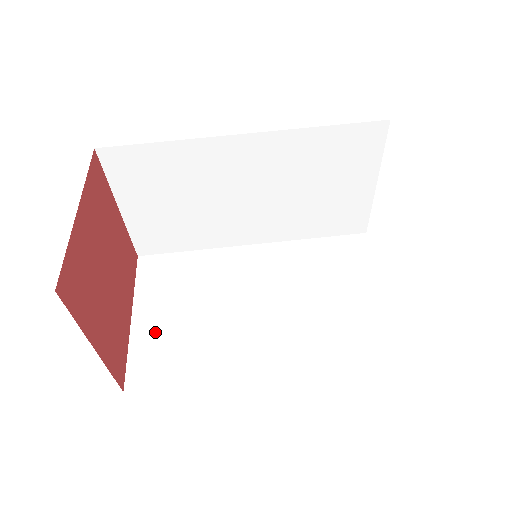
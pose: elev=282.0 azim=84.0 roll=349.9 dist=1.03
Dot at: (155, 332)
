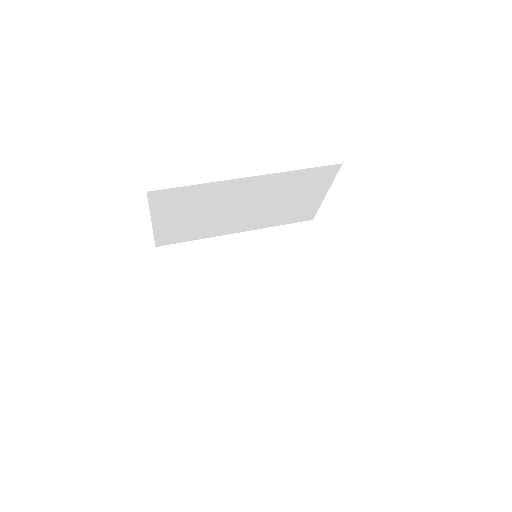
Dot at: occluded
